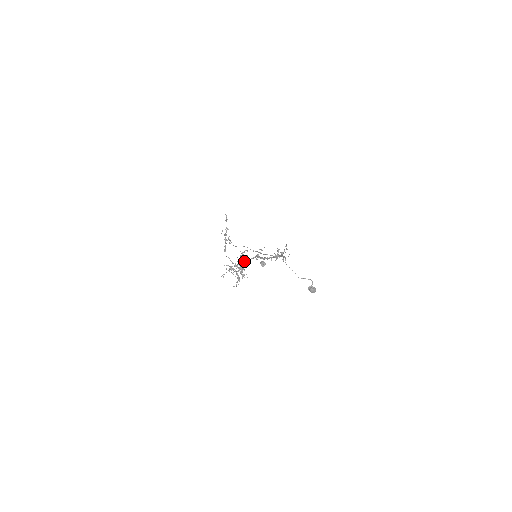
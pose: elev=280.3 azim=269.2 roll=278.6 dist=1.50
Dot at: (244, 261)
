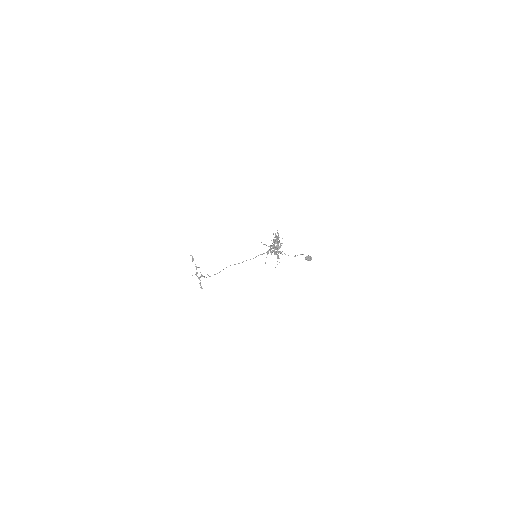
Dot at: (273, 245)
